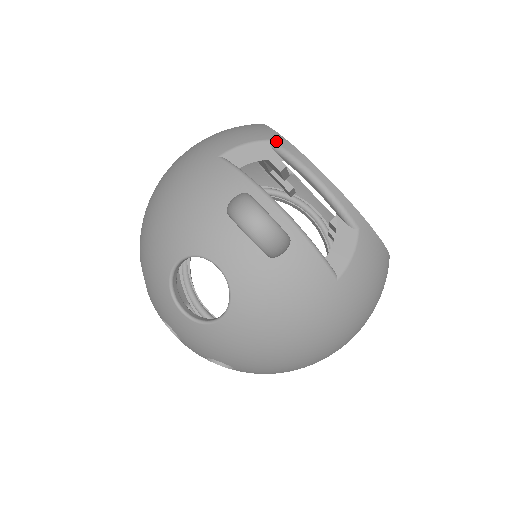
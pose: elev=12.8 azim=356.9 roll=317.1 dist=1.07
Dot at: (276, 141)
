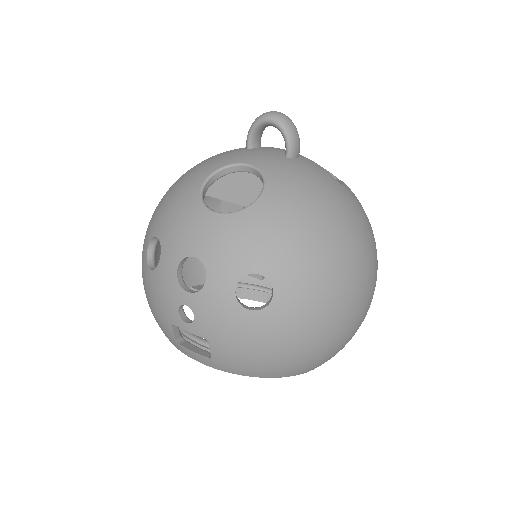
Dot at: occluded
